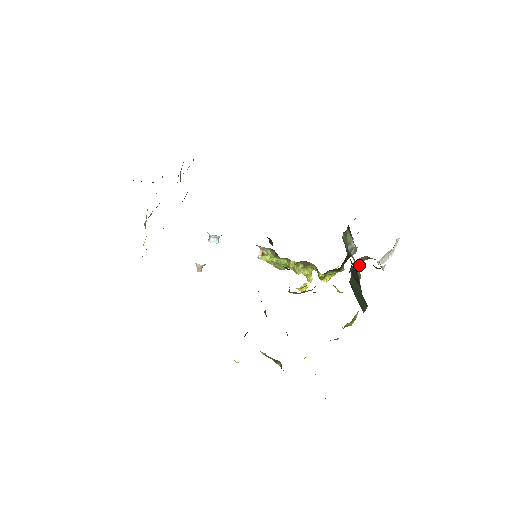
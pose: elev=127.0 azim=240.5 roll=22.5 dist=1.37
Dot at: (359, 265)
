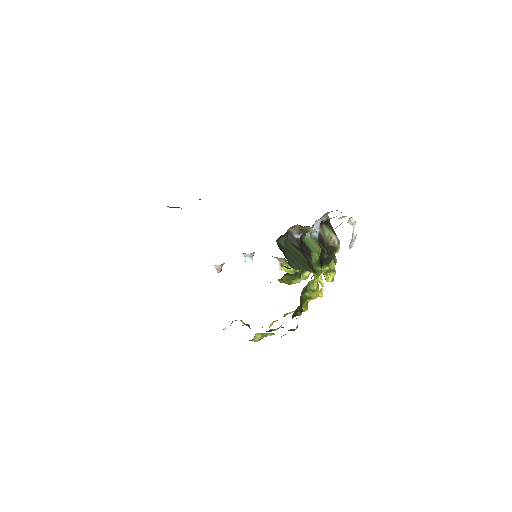
Dot at: (299, 236)
